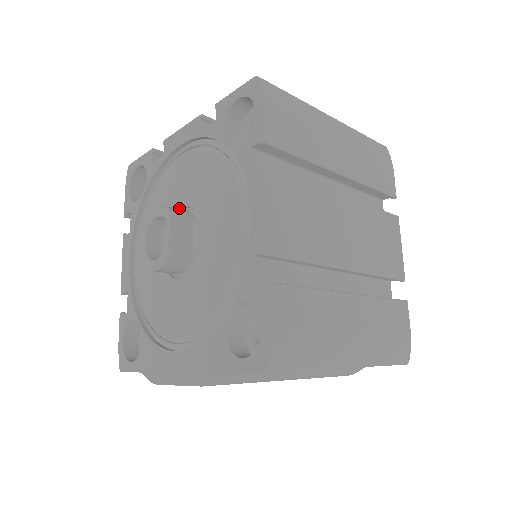
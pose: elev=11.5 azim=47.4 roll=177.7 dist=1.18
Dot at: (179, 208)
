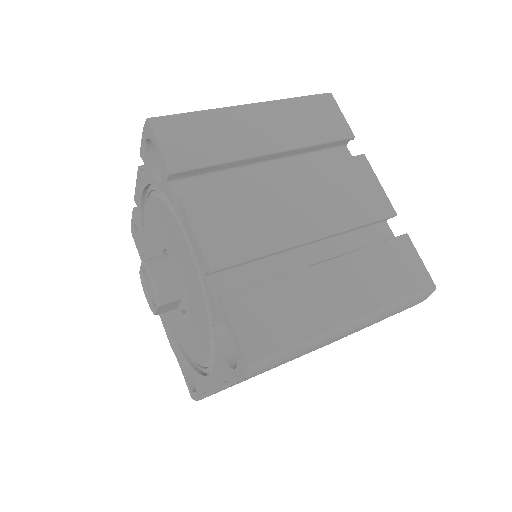
Dot at: (178, 267)
